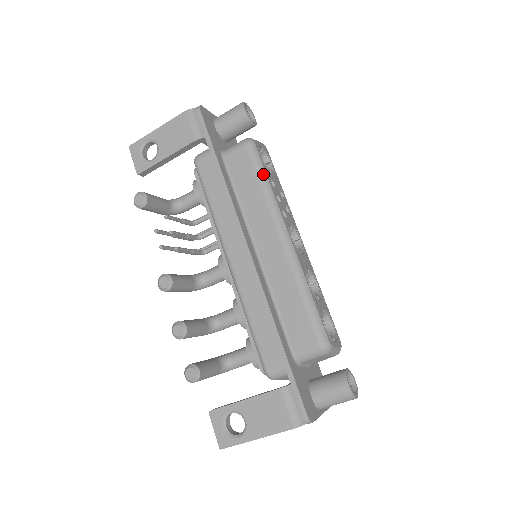
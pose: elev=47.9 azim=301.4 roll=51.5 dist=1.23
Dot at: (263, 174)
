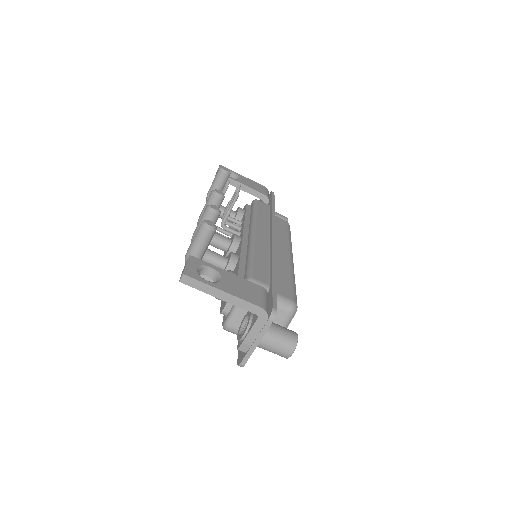
Dot at: (290, 235)
